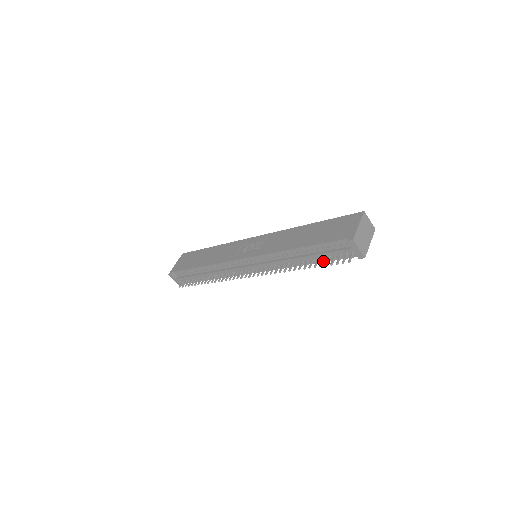
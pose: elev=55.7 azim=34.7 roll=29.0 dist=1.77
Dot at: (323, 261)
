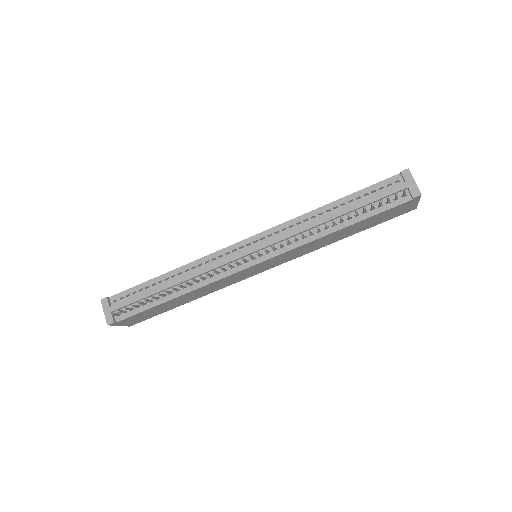
Dot at: (365, 211)
